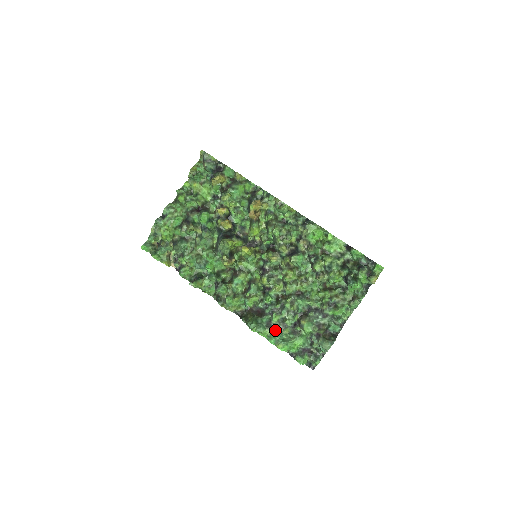
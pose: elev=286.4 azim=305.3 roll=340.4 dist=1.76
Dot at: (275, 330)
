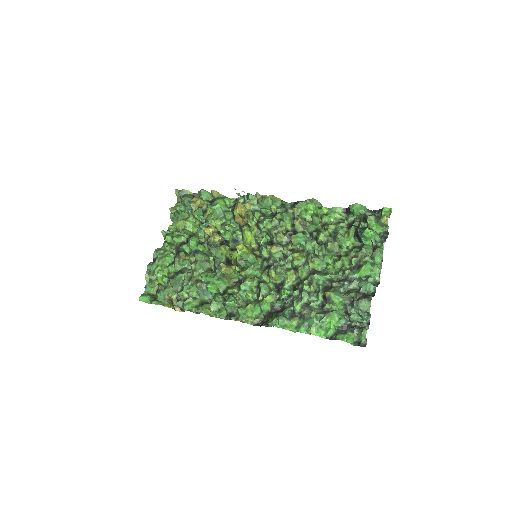
Dot at: (301, 317)
